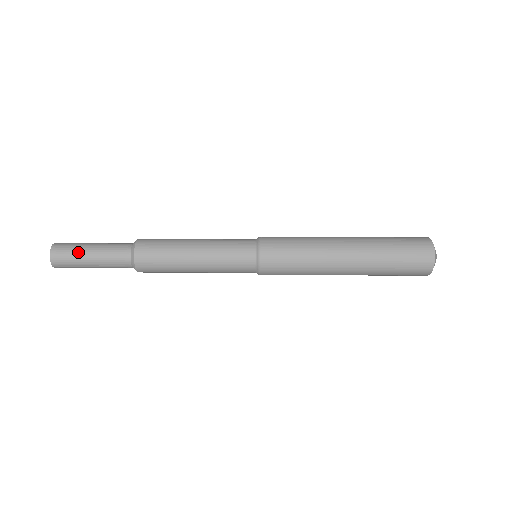
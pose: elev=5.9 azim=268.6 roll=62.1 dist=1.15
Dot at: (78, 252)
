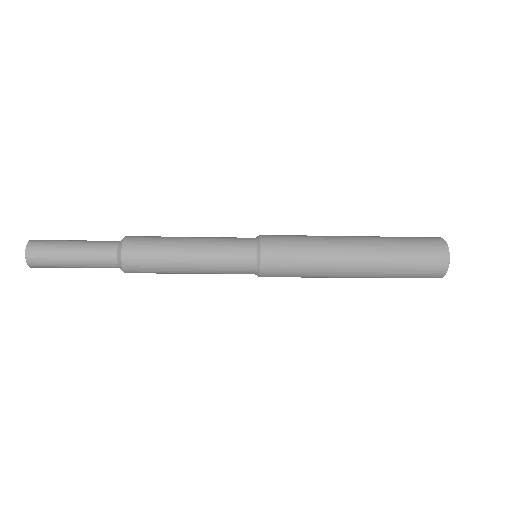
Dot at: (58, 260)
